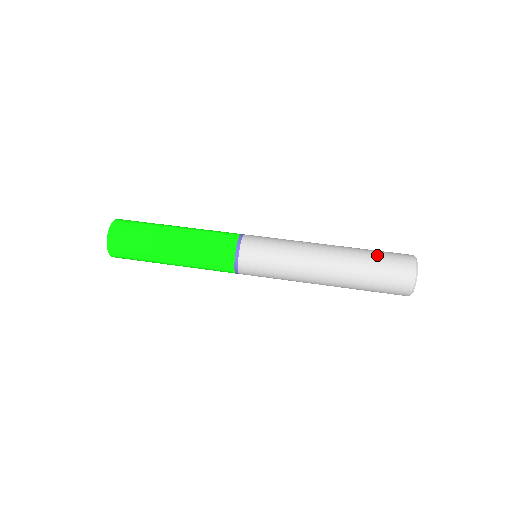
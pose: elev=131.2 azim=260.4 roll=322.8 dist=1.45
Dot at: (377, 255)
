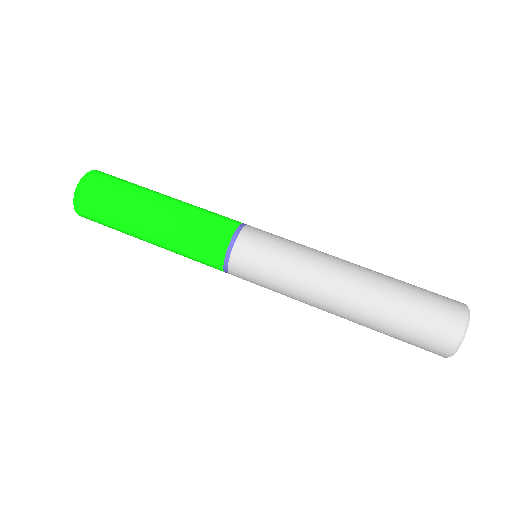
Dot at: (416, 286)
